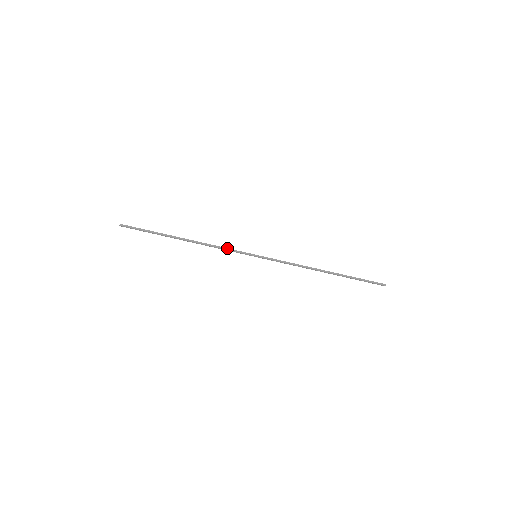
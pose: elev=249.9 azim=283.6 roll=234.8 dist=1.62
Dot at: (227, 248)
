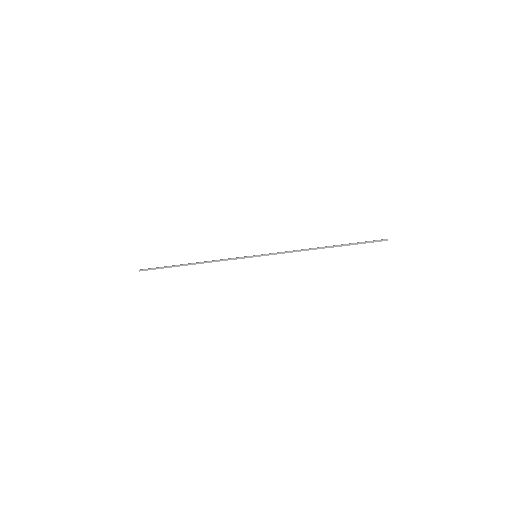
Dot at: (229, 259)
